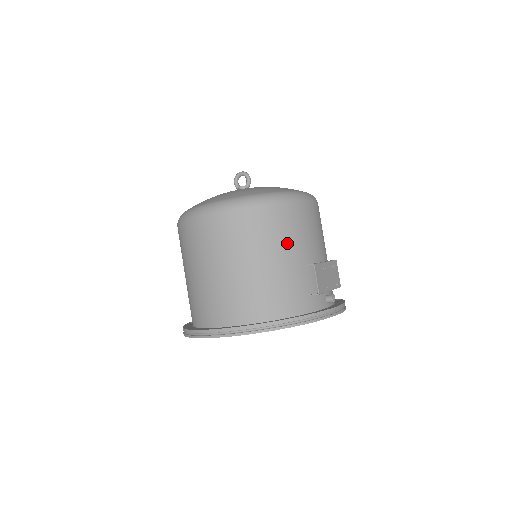
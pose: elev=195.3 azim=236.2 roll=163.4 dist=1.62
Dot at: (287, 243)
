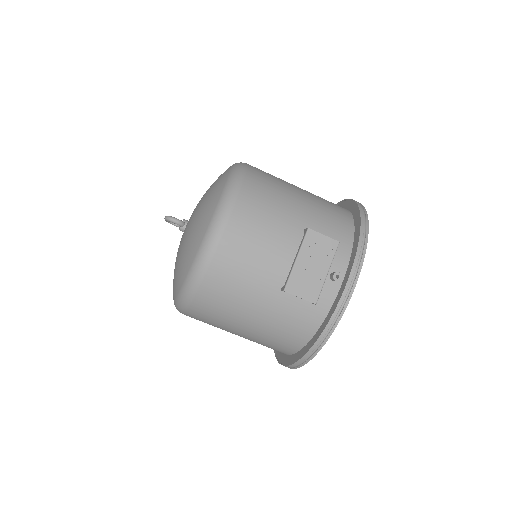
Dot at: (246, 296)
